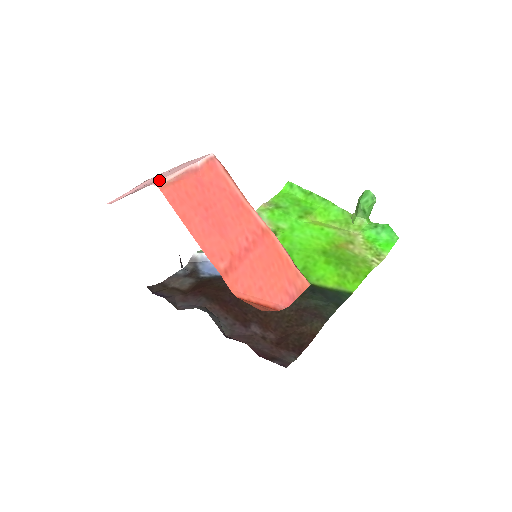
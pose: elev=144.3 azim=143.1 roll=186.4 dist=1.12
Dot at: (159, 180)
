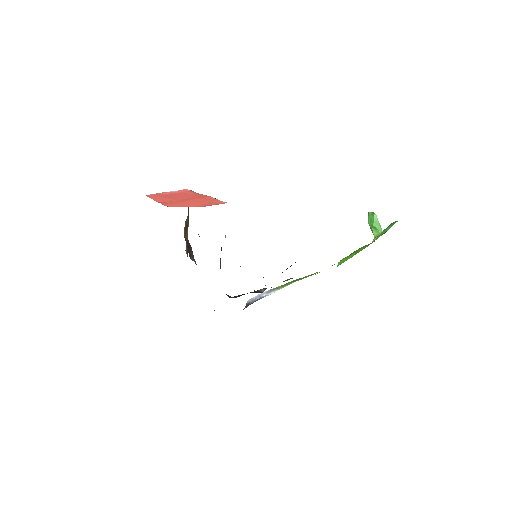
Dot at: occluded
